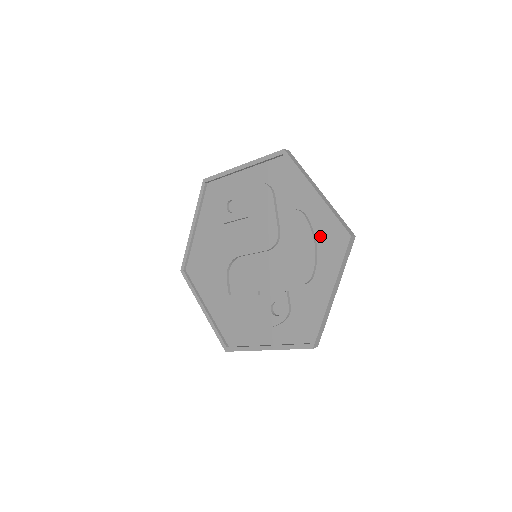
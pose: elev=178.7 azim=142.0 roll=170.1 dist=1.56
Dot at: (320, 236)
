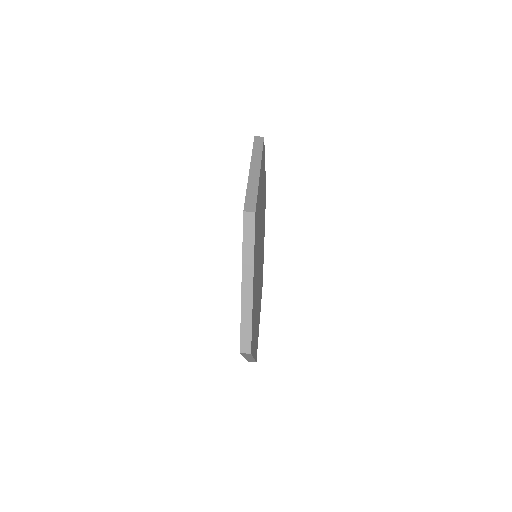
Dot at: occluded
